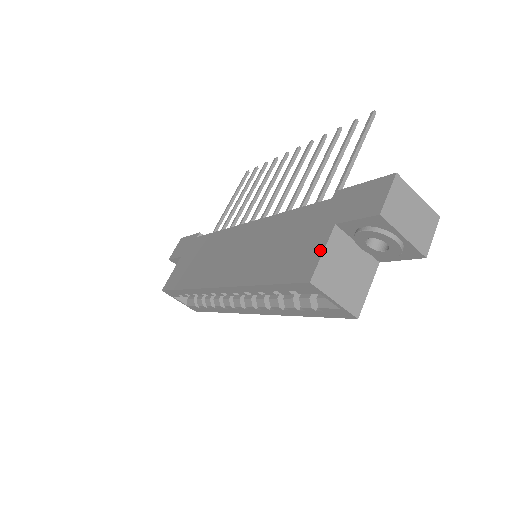
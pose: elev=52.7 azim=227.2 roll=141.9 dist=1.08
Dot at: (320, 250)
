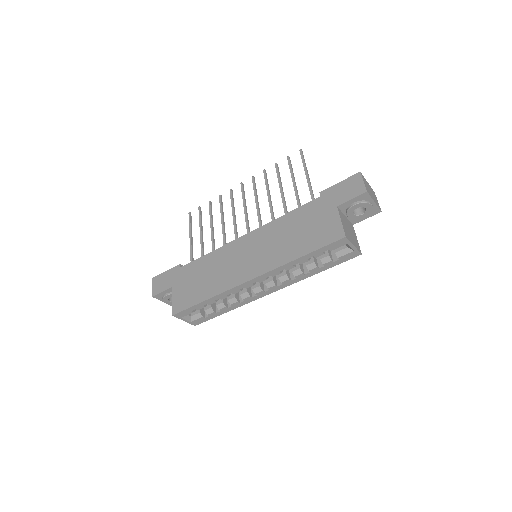
Dot at: (338, 221)
